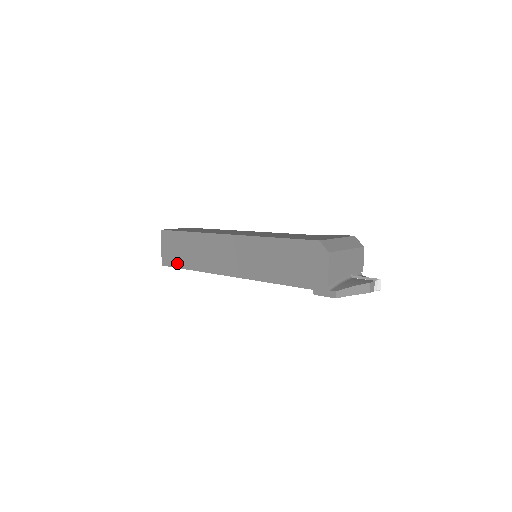
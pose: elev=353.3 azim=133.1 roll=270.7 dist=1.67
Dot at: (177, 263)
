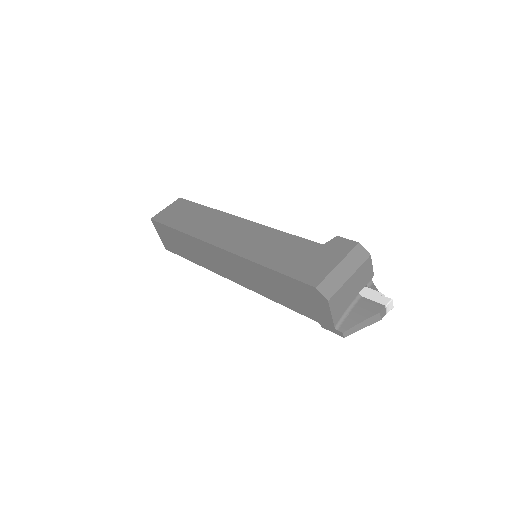
Dot at: (179, 253)
